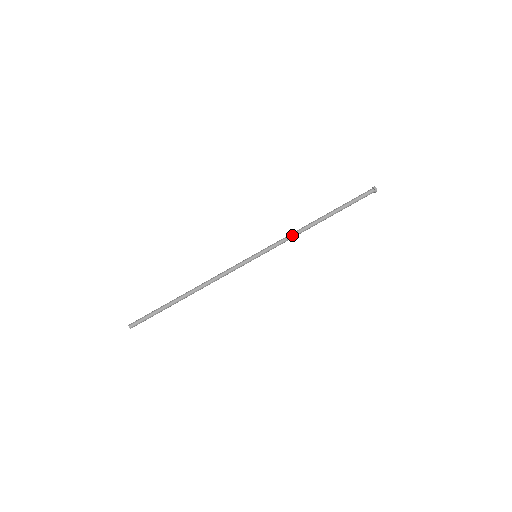
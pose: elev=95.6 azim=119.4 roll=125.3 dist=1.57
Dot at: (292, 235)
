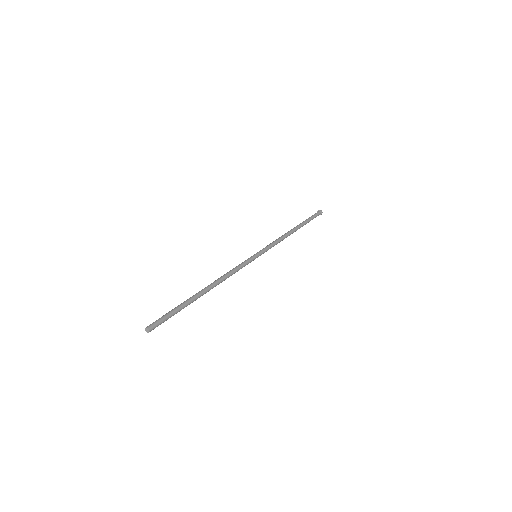
Dot at: (277, 239)
